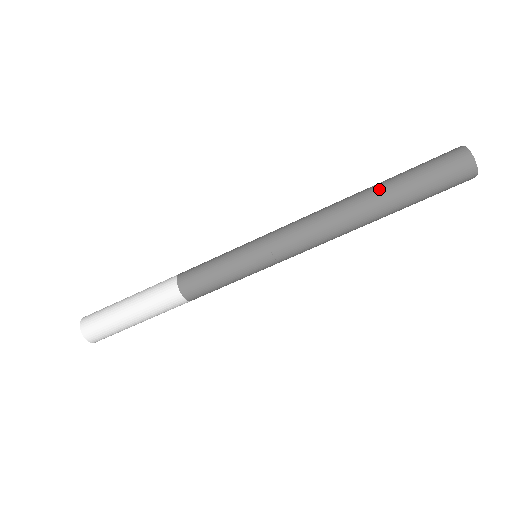
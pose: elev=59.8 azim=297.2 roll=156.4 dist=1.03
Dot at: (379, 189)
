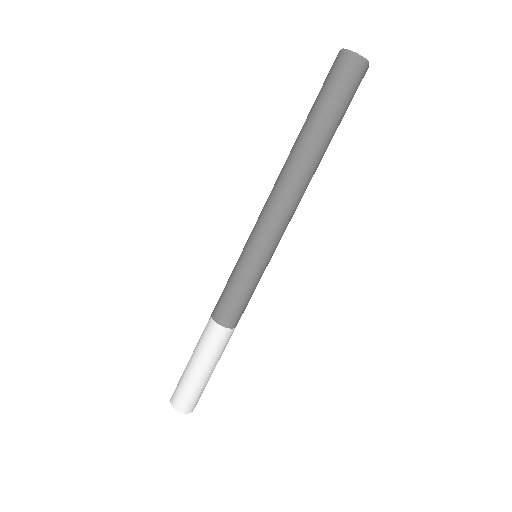
Dot at: (300, 132)
